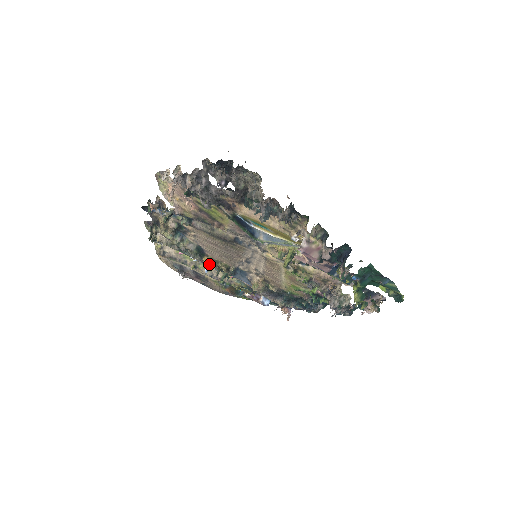
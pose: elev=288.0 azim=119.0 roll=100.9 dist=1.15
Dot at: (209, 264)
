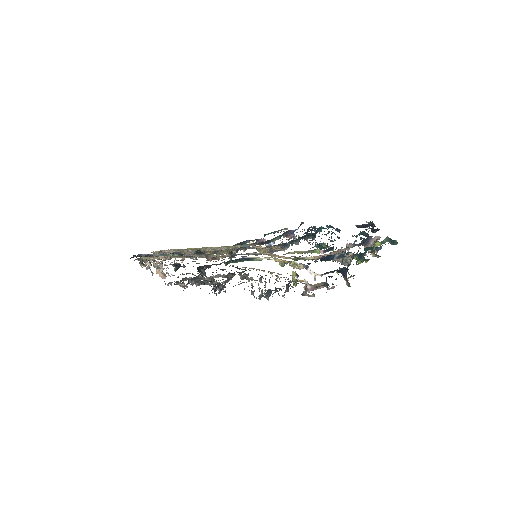
Dot at: occluded
